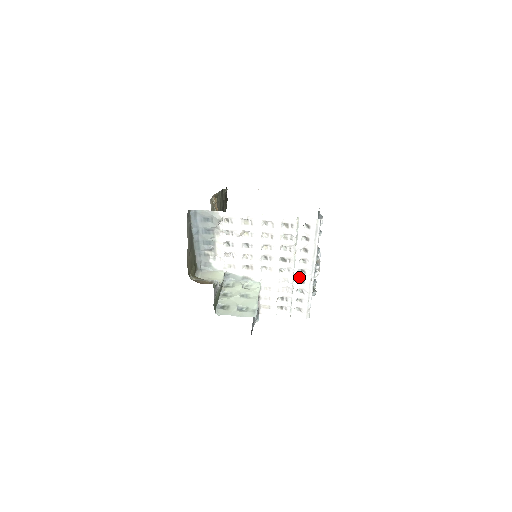
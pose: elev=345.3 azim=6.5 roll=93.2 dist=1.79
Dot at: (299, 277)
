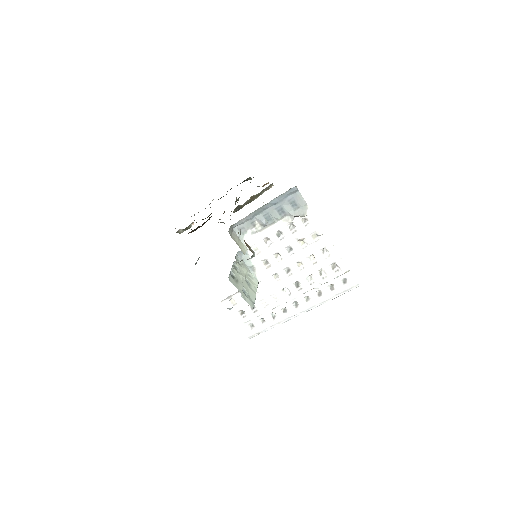
Dot at: (288, 306)
